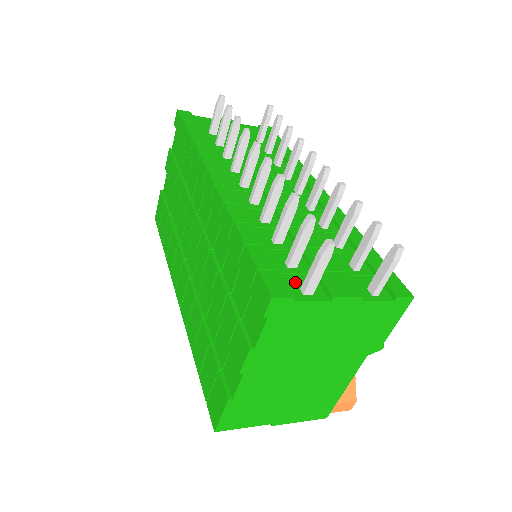
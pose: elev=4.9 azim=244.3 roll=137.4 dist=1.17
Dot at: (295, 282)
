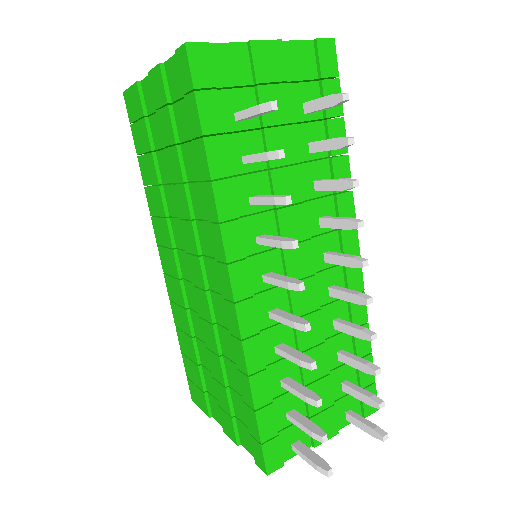
Dot at: (289, 437)
